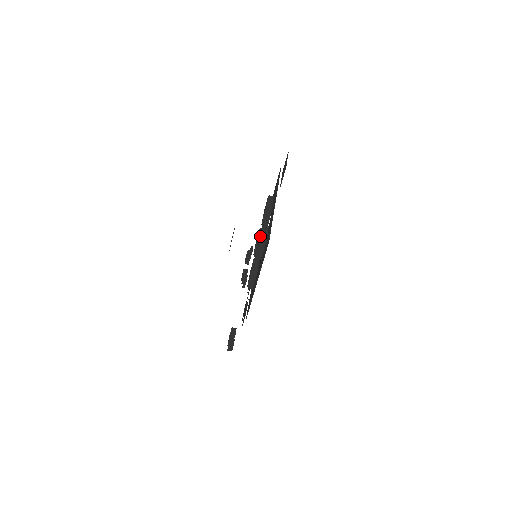
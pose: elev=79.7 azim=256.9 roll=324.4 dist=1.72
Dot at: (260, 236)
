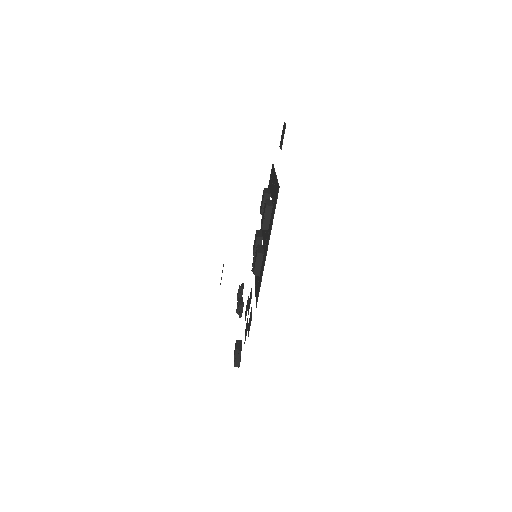
Dot at: (265, 204)
